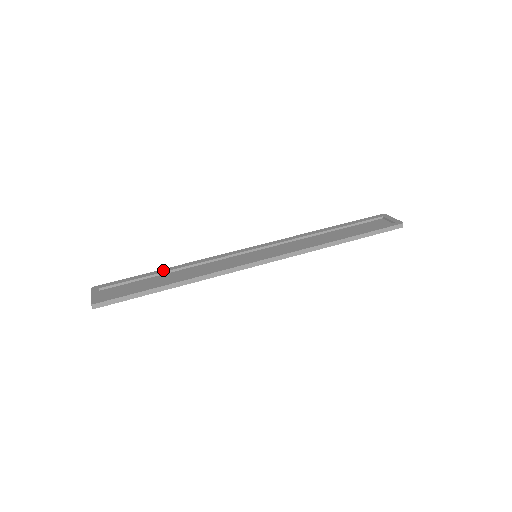
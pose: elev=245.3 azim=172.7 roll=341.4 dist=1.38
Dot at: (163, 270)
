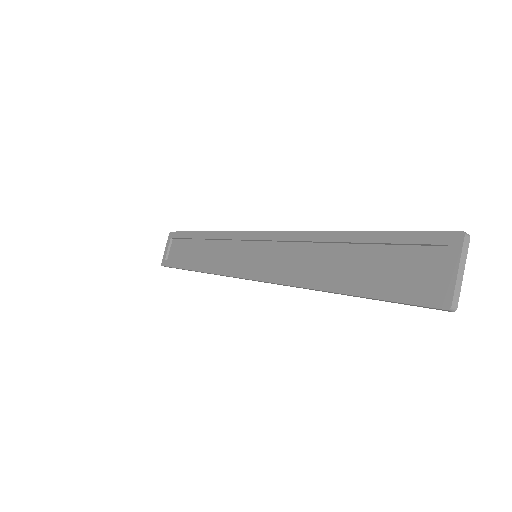
Dot at: (199, 235)
